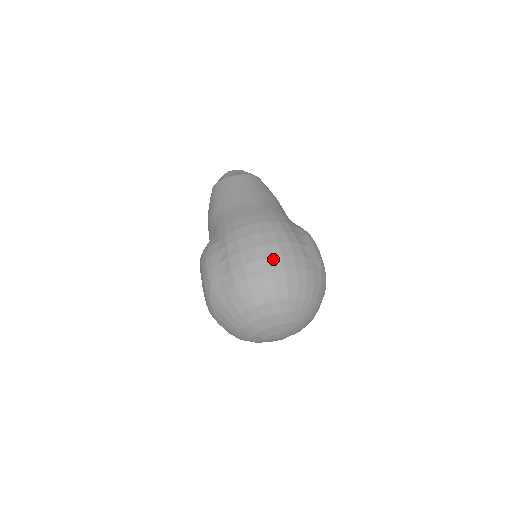
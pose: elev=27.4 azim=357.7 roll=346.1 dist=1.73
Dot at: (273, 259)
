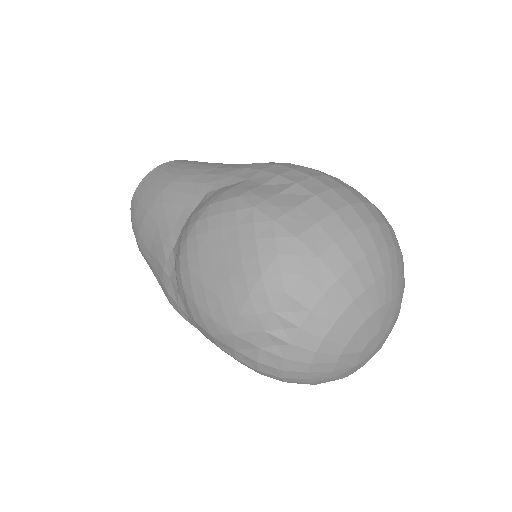
Dot at: occluded
